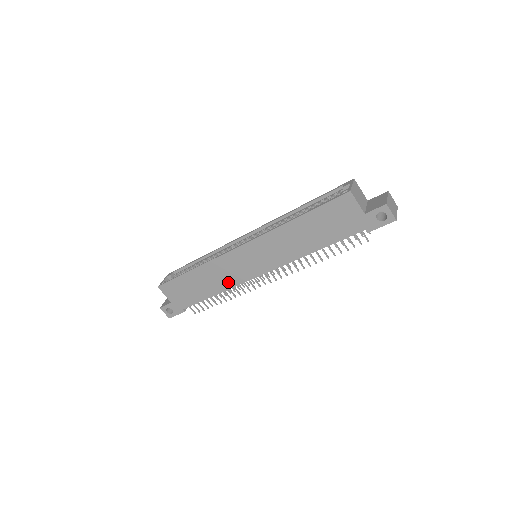
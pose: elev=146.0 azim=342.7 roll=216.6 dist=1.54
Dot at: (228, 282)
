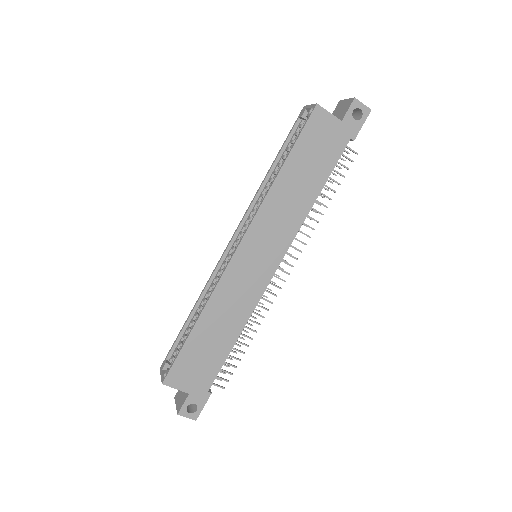
Dot at: (245, 307)
